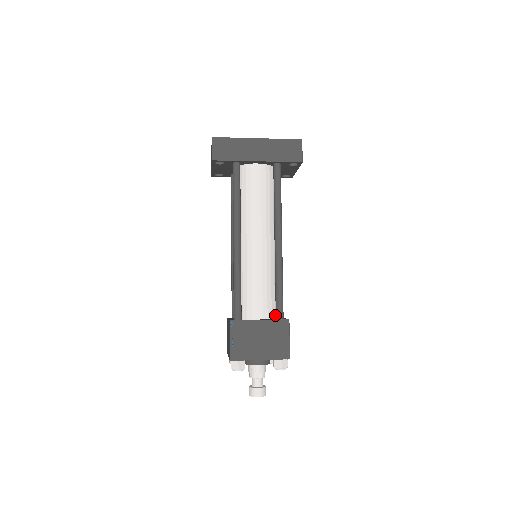
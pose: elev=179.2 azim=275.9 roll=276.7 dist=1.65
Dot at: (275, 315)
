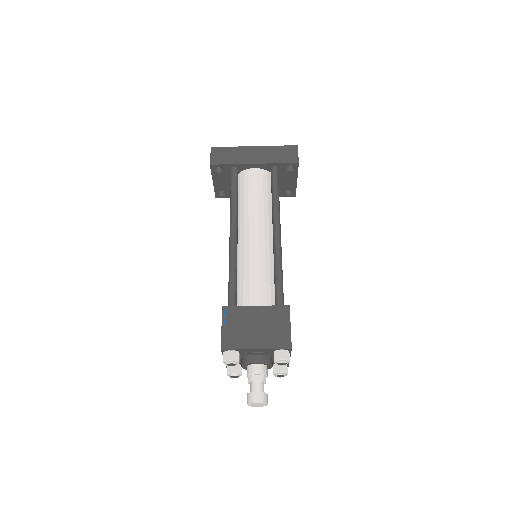
Dot at: occluded
